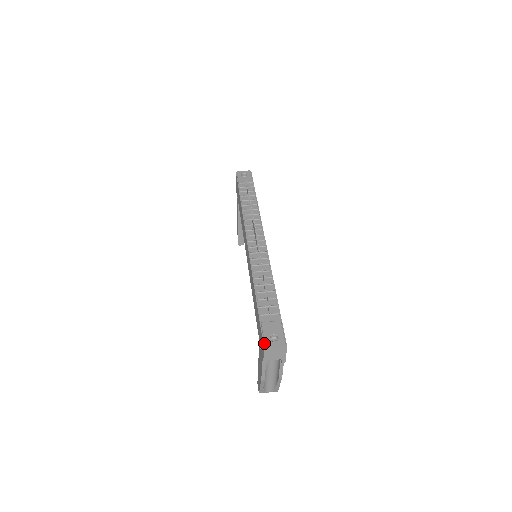
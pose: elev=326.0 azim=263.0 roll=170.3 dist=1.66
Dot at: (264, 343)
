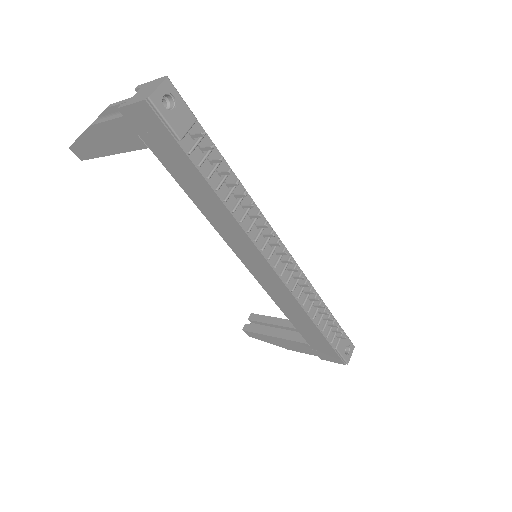
Dot at: (346, 362)
